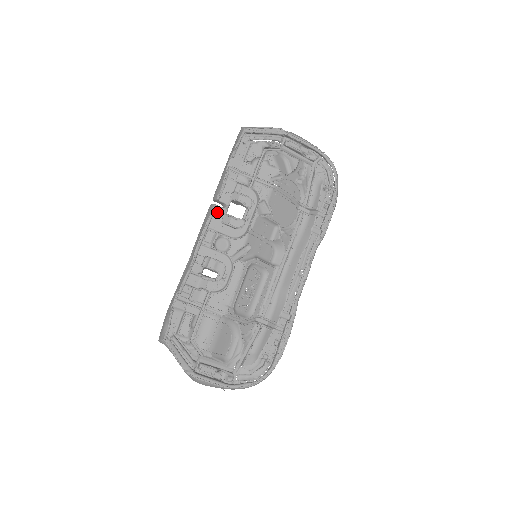
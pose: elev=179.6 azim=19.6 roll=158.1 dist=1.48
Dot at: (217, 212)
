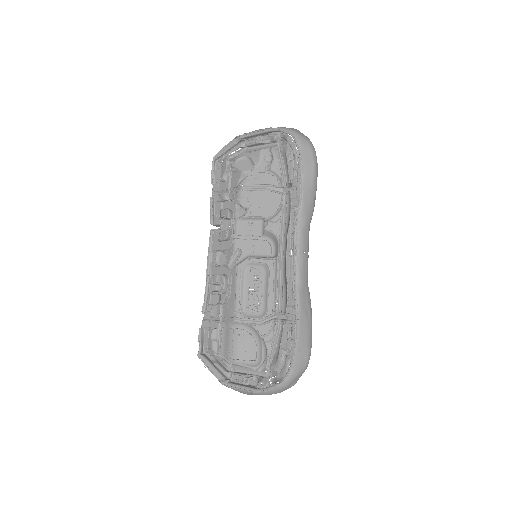
Dot at: (215, 234)
